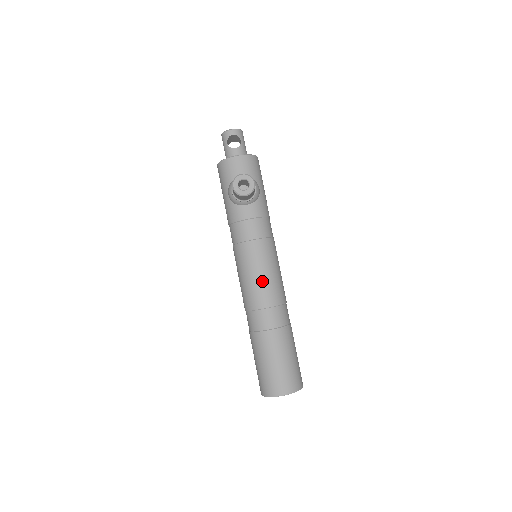
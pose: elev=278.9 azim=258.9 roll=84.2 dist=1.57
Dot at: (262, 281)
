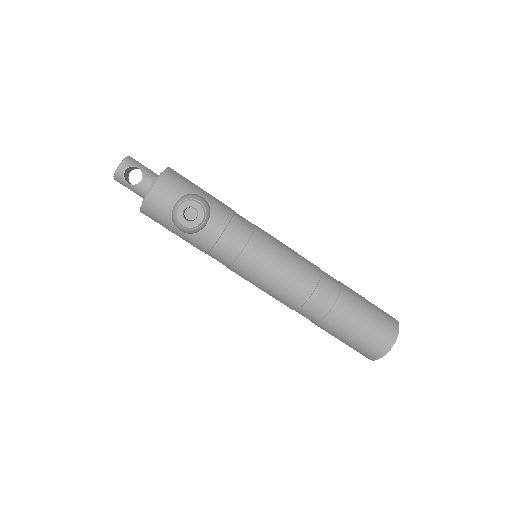
Dot at: (286, 276)
